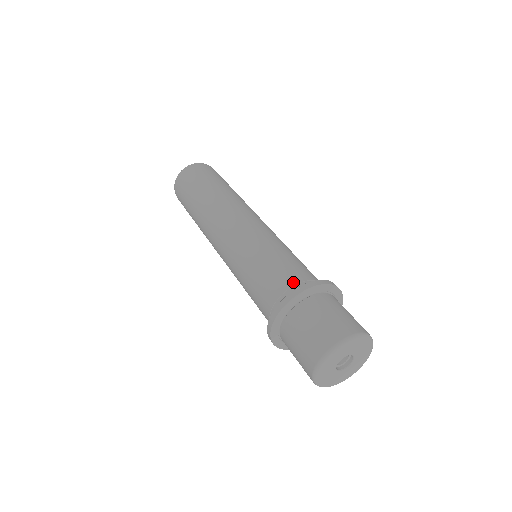
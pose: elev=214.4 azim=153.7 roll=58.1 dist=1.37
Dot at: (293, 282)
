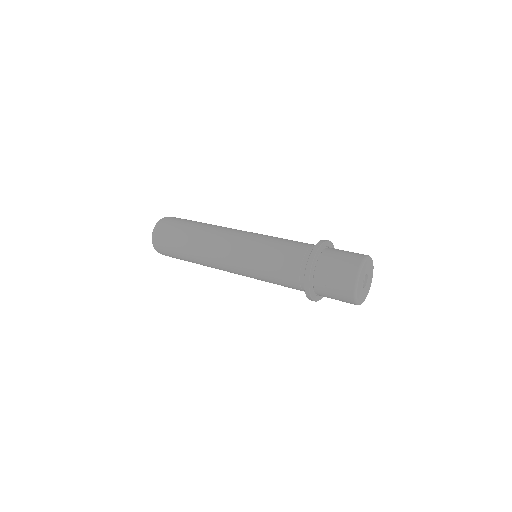
Dot at: (299, 262)
